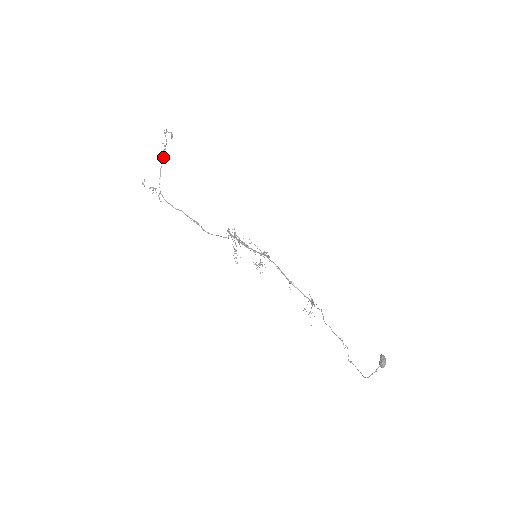
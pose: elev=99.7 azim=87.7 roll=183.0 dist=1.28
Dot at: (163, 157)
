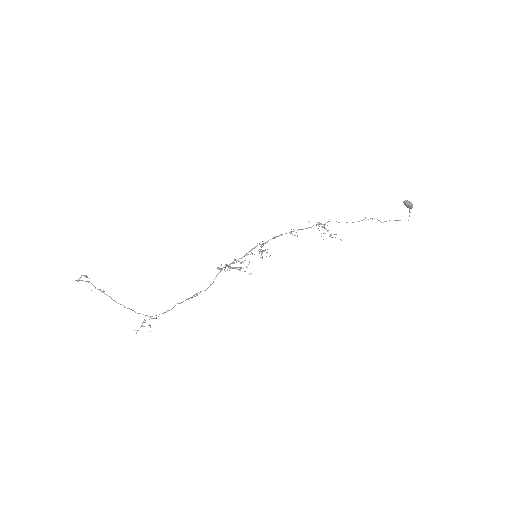
Dot at: occluded
